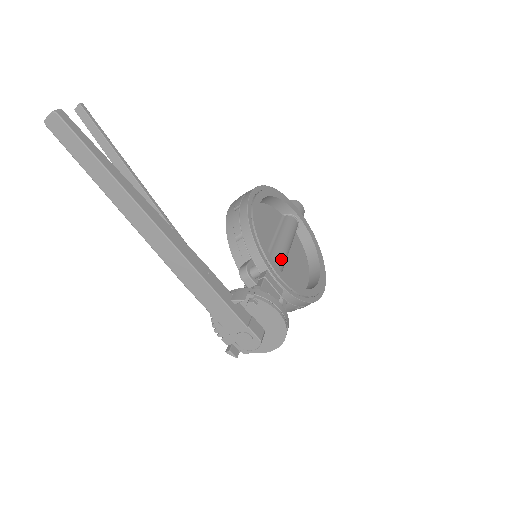
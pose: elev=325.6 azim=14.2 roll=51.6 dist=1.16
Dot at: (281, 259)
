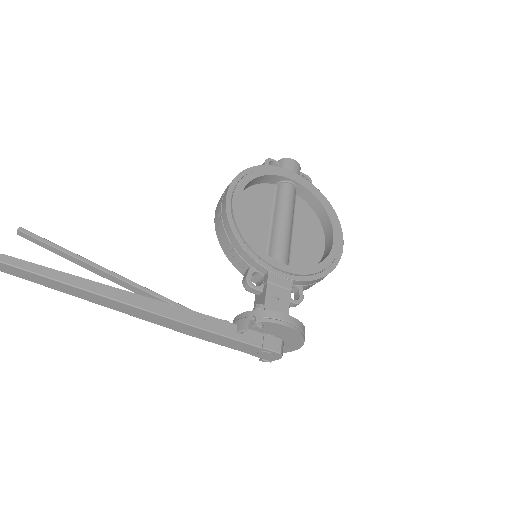
Dot at: (283, 246)
